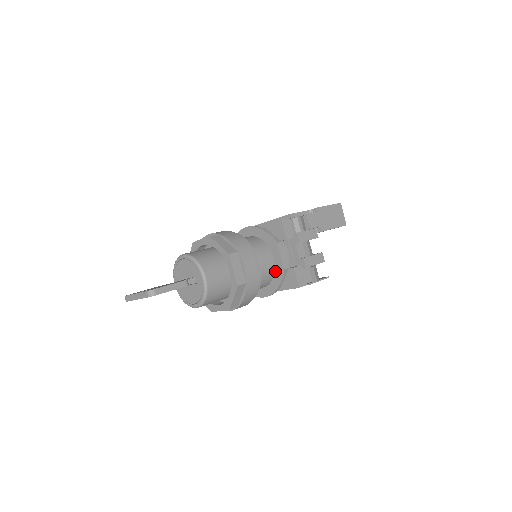
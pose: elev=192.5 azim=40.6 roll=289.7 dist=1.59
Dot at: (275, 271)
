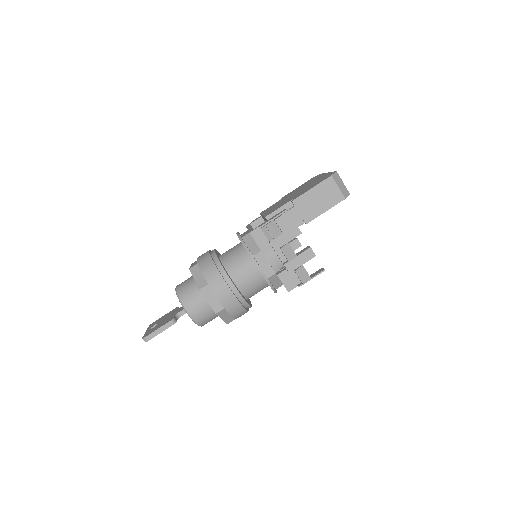
Dot at: occluded
